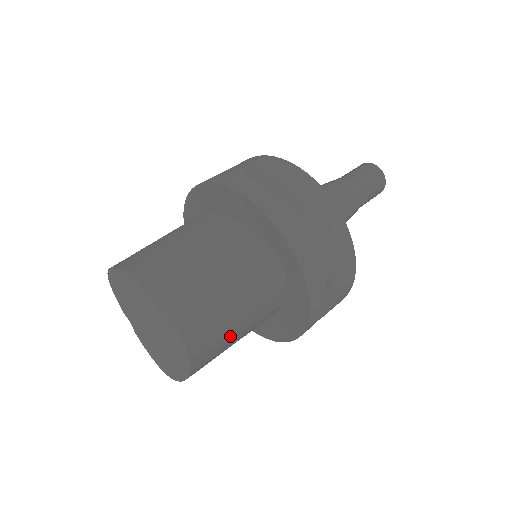
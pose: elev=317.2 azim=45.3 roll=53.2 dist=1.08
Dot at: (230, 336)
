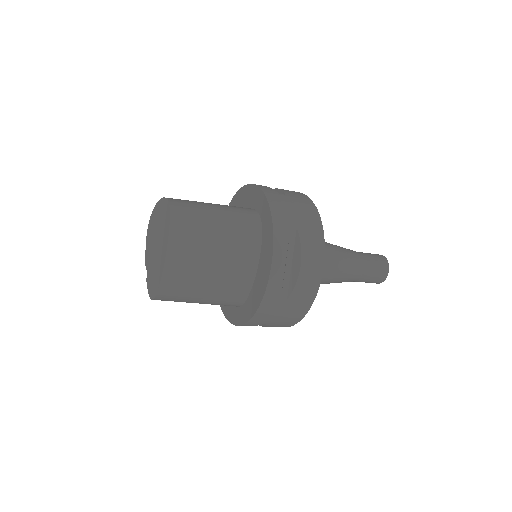
Dot at: (206, 244)
